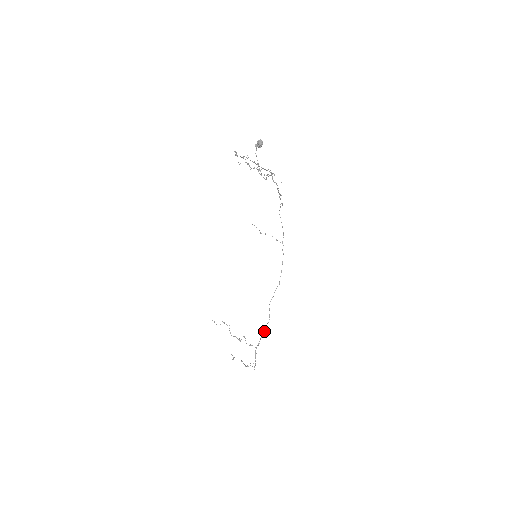
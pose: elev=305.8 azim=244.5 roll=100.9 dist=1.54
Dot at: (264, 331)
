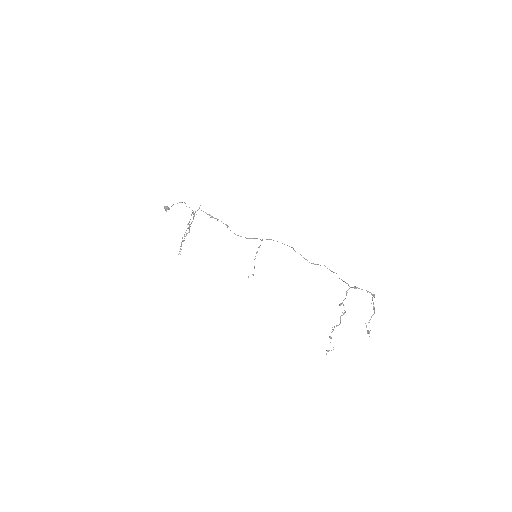
Dot at: occluded
